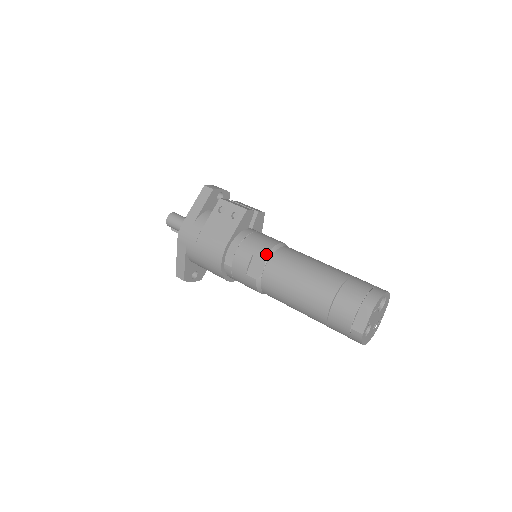
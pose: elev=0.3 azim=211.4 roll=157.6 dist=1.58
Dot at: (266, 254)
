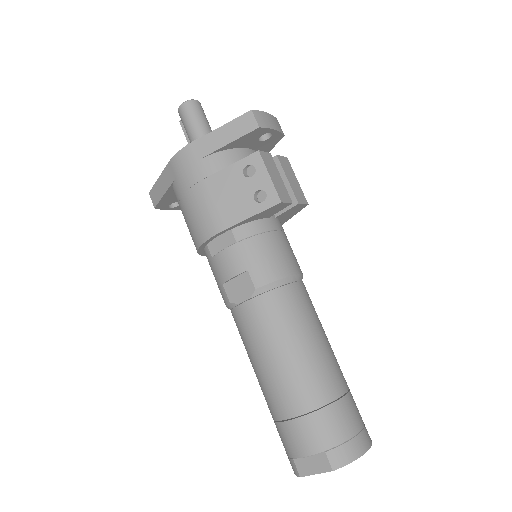
Dot at: (262, 285)
